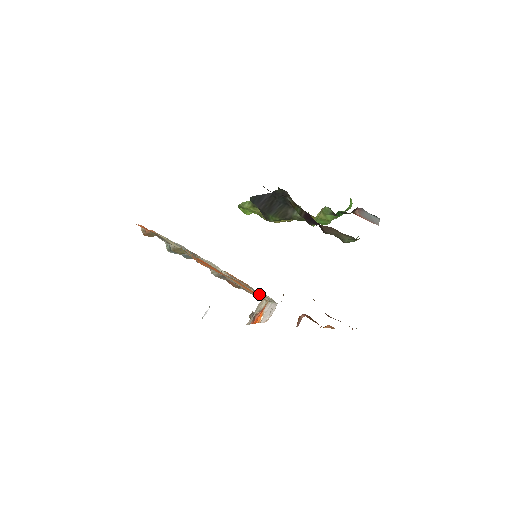
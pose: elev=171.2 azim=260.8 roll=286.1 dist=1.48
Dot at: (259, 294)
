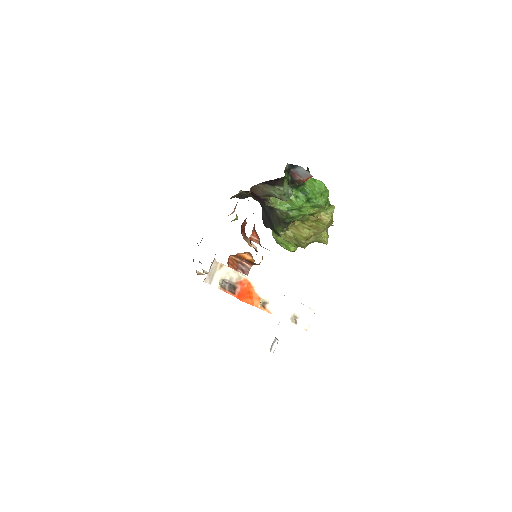
Dot at: occluded
